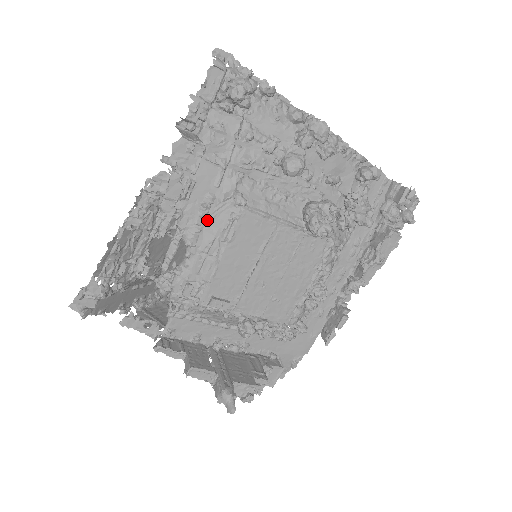
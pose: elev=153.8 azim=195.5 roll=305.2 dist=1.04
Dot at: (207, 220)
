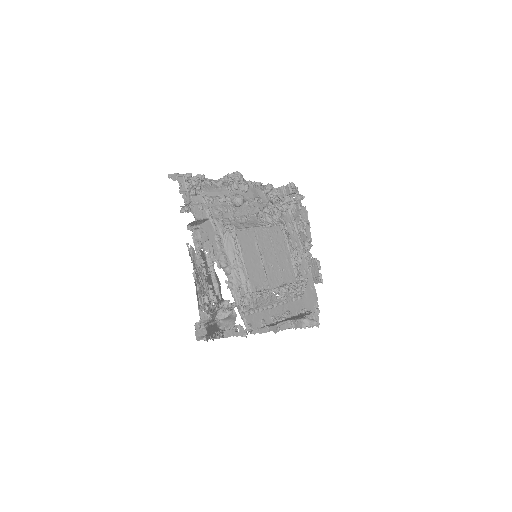
Dot at: (224, 249)
